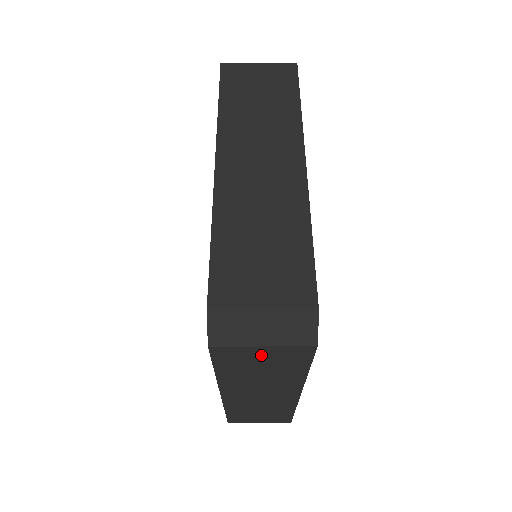
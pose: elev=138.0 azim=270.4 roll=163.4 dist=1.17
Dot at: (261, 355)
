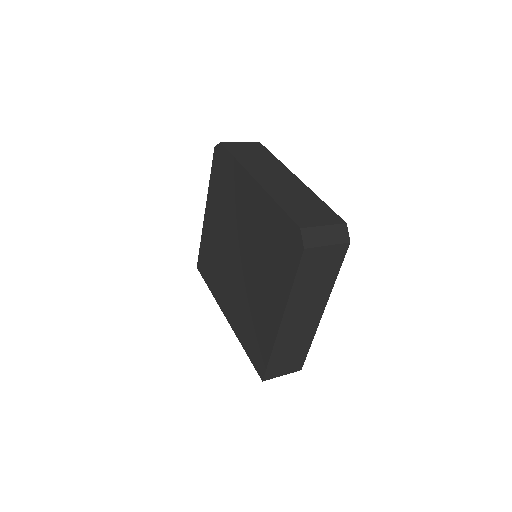
Dot at: (323, 257)
